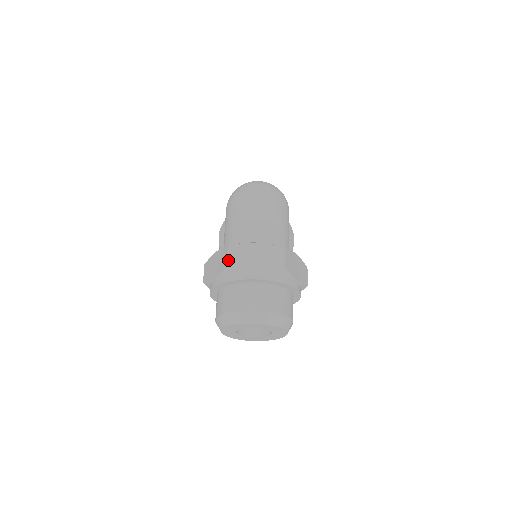
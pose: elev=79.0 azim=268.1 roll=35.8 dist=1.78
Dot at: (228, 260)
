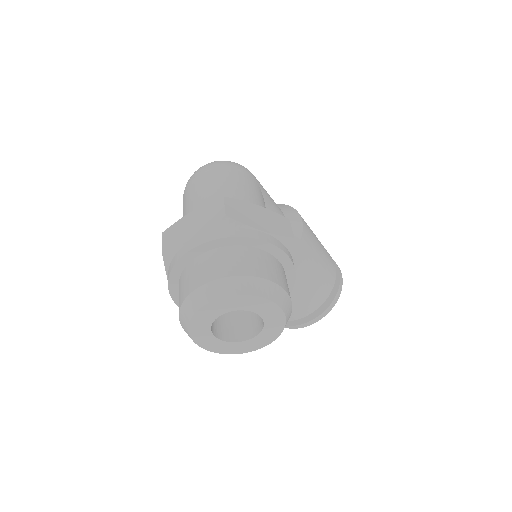
Dot at: (162, 247)
